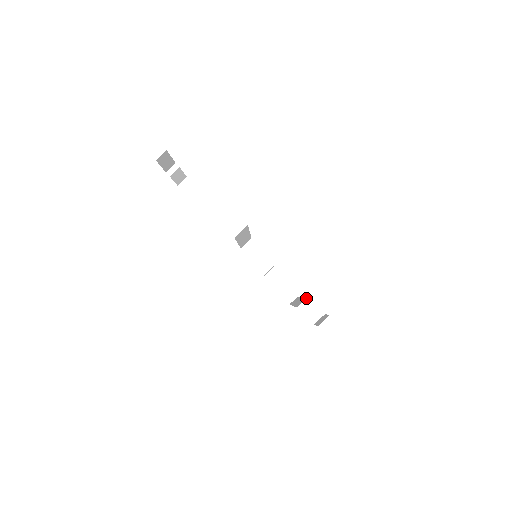
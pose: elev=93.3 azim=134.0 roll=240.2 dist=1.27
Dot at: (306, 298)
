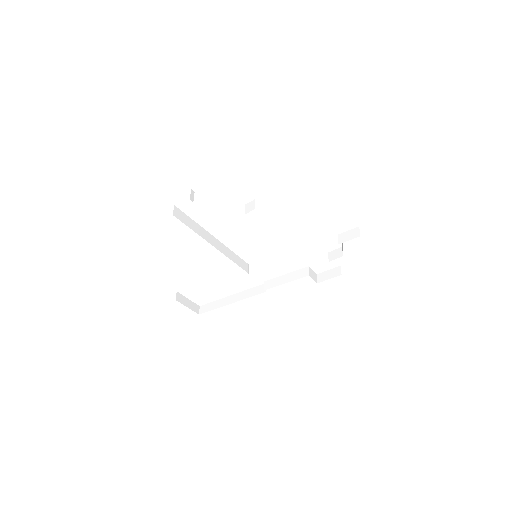
Dot at: (308, 268)
